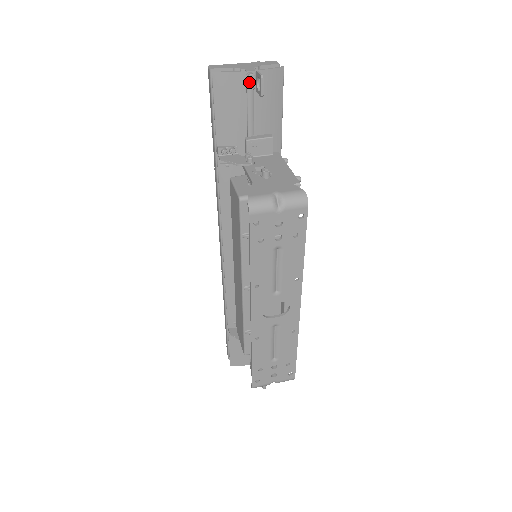
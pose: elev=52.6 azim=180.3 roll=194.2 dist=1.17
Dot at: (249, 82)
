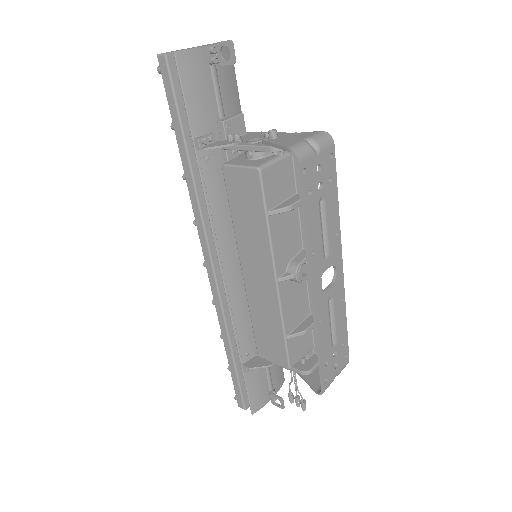
Dot at: (211, 57)
